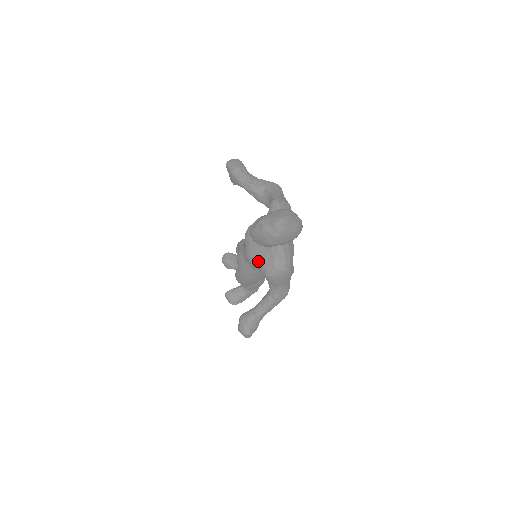
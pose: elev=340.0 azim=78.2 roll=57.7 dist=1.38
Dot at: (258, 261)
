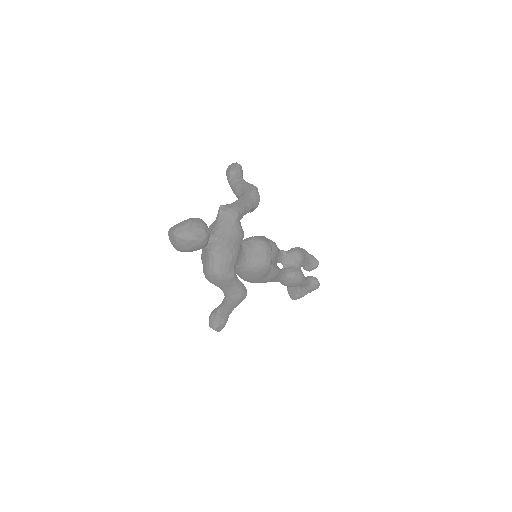
Dot at: (202, 263)
